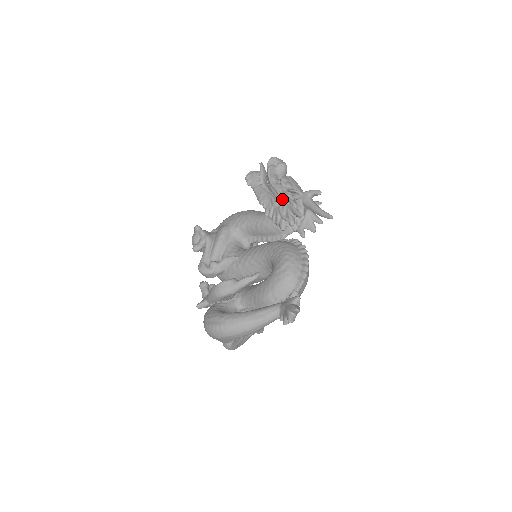
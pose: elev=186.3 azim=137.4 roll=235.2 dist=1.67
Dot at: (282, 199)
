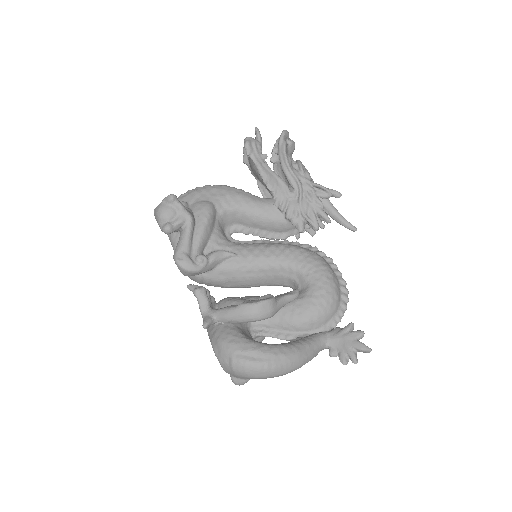
Dot at: (304, 192)
